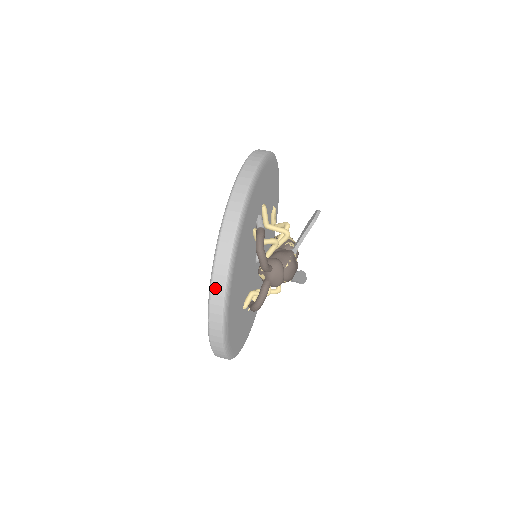
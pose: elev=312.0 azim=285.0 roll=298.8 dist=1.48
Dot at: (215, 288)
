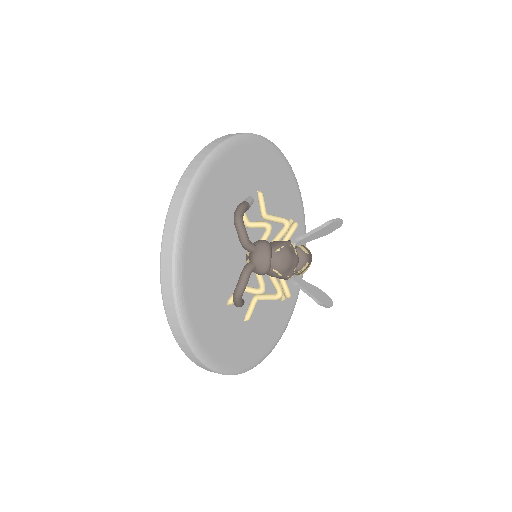
Dot at: (166, 237)
